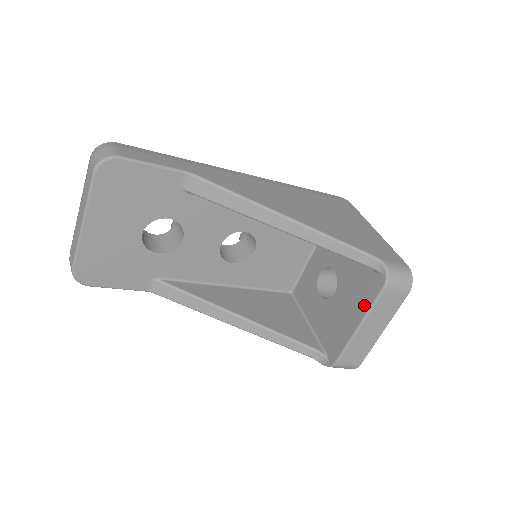
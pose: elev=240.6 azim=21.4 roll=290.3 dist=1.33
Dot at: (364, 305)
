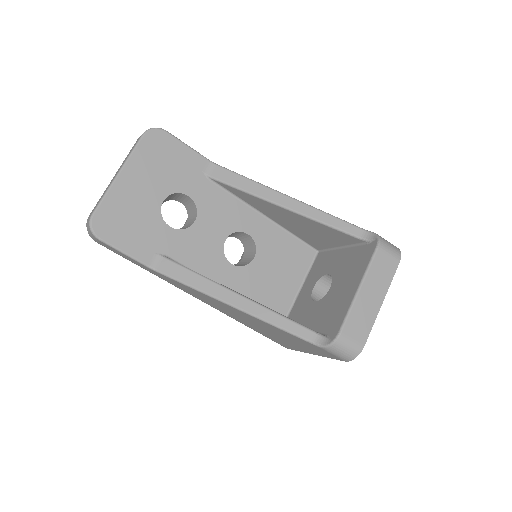
Dot at: (361, 270)
